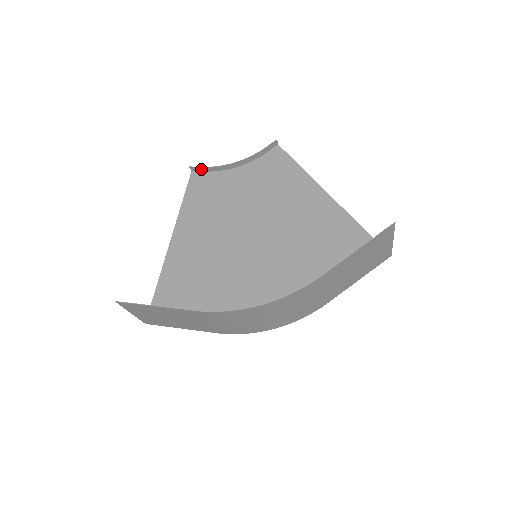
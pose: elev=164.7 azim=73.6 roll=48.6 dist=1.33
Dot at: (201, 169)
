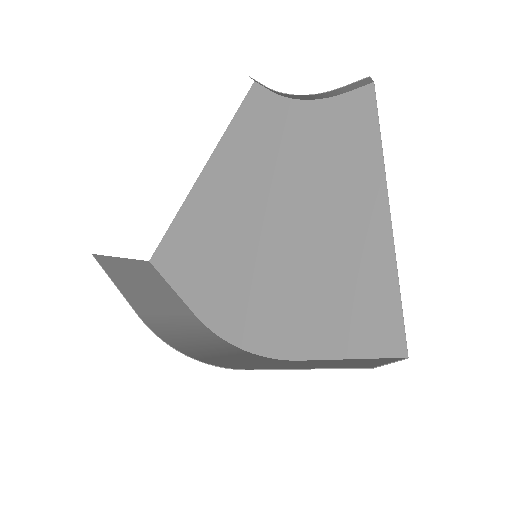
Dot at: (262, 85)
